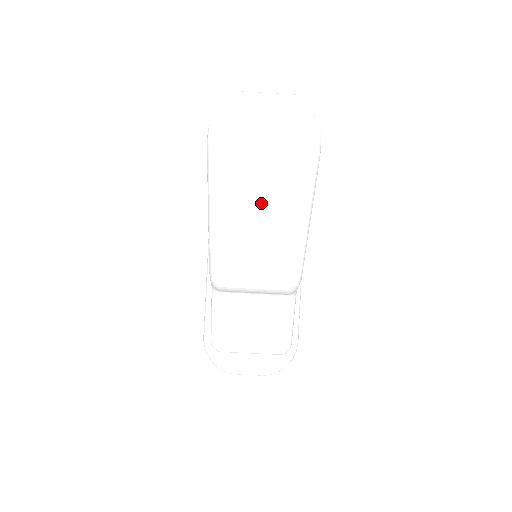
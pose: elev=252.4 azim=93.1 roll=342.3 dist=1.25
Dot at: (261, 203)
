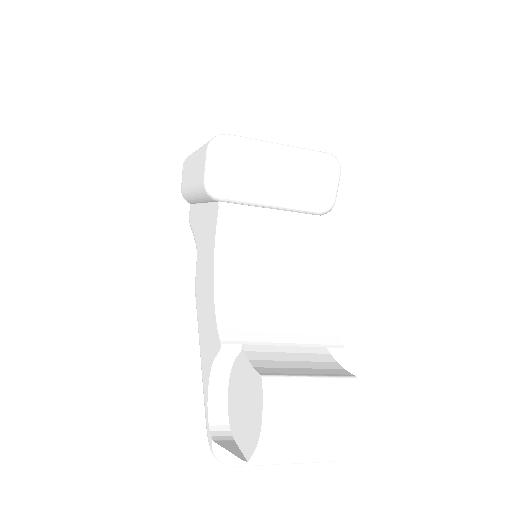
Dot at: occluded
